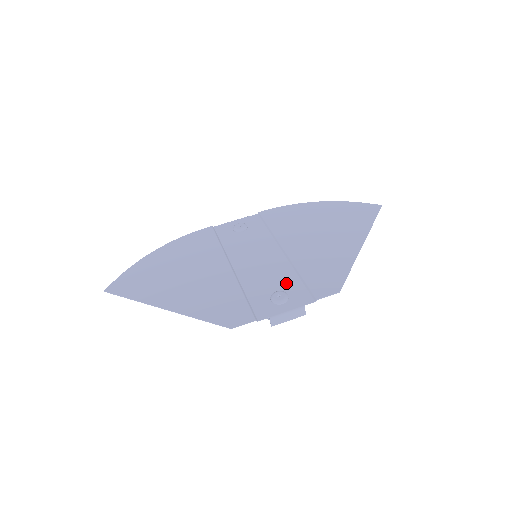
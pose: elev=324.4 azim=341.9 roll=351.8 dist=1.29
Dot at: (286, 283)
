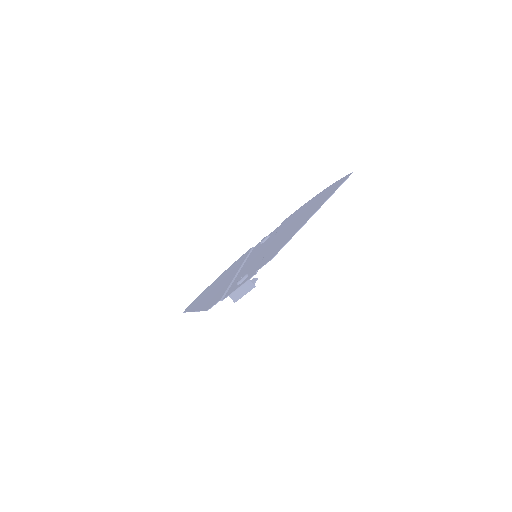
Dot at: (254, 267)
